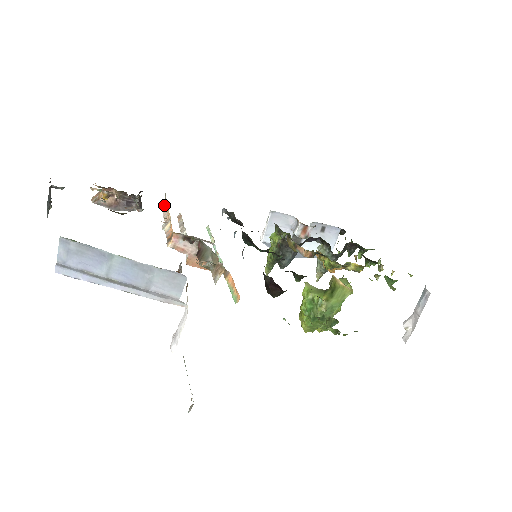
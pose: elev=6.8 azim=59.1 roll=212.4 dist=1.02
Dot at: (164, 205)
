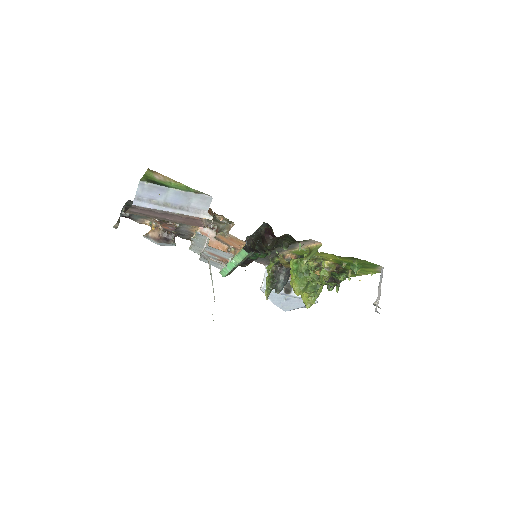
Dot at: occluded
